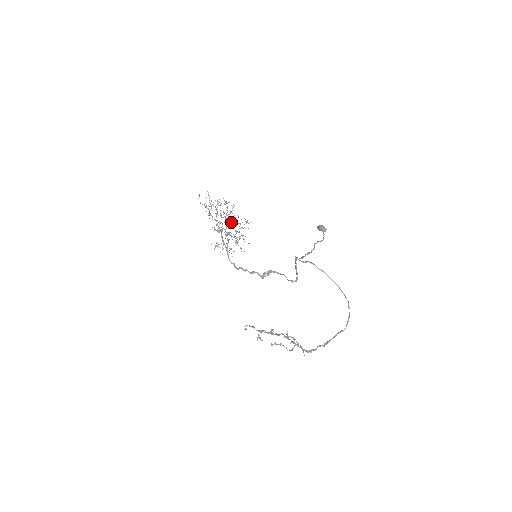
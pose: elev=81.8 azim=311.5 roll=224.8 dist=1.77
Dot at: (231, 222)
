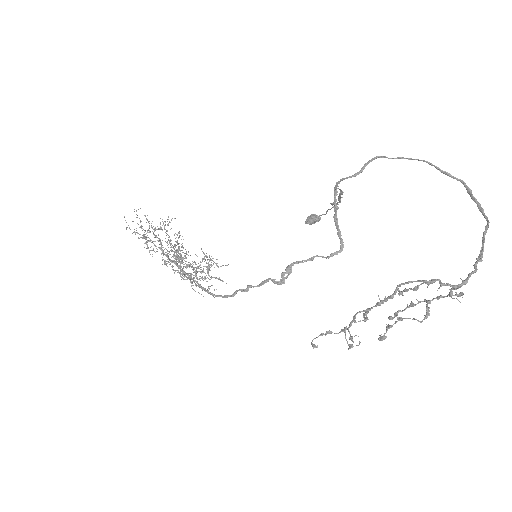
Dot at: occluded
